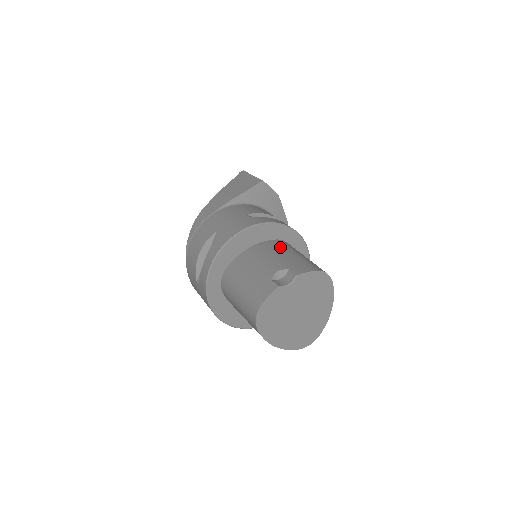
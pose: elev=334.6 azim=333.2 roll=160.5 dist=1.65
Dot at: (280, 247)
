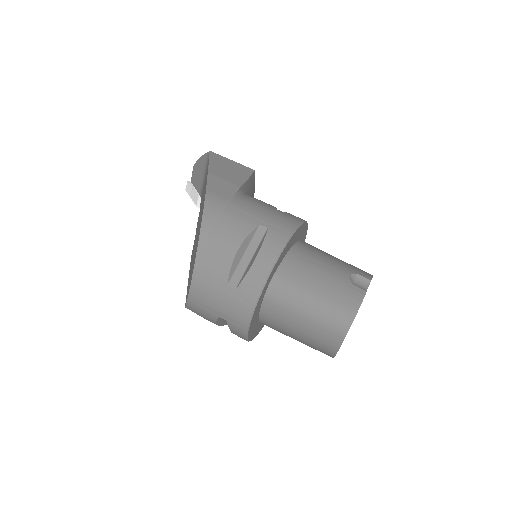
Dot at: (318, 249)
